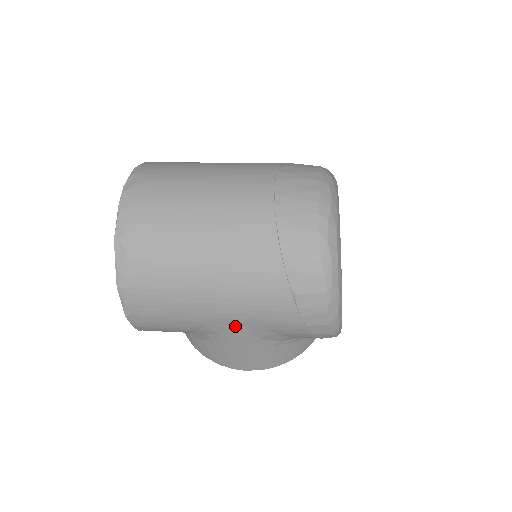
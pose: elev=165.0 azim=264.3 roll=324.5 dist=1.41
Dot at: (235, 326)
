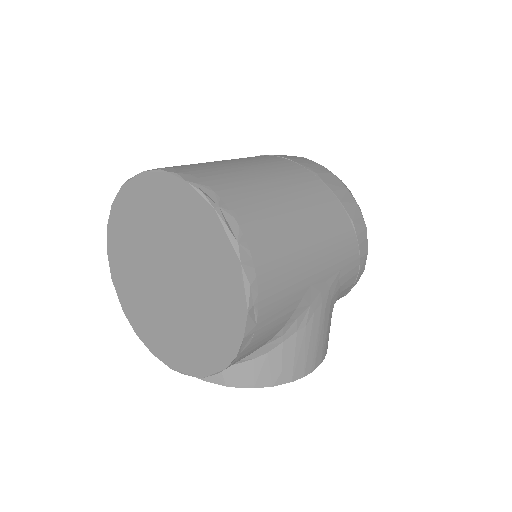
Dot at: (323, 284)
